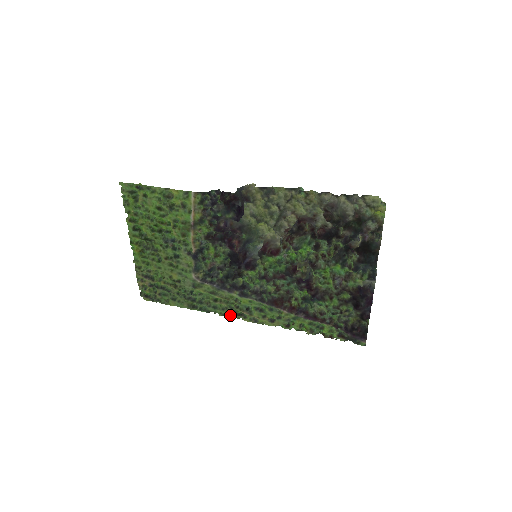
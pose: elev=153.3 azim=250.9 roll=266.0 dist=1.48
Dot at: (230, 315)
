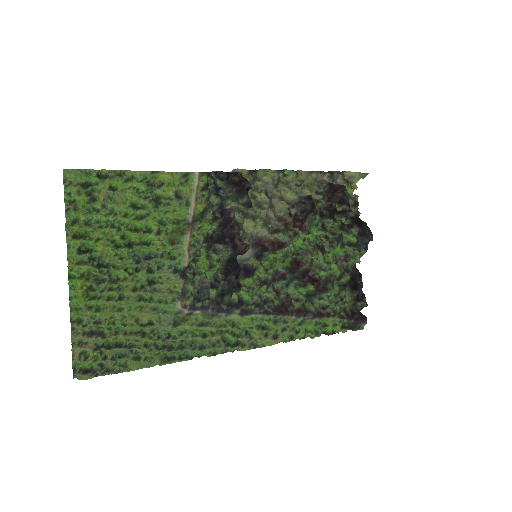
Dot at: (222, 351)
